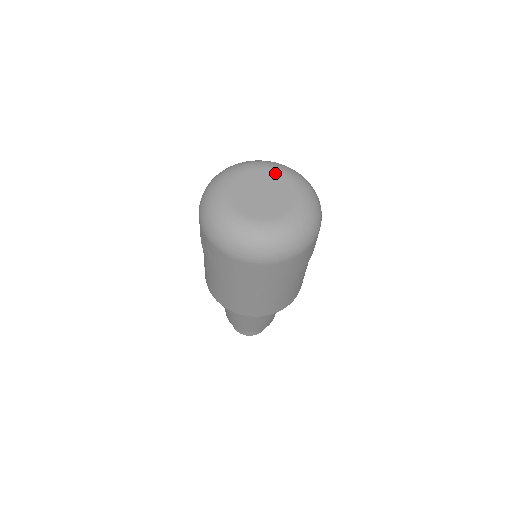
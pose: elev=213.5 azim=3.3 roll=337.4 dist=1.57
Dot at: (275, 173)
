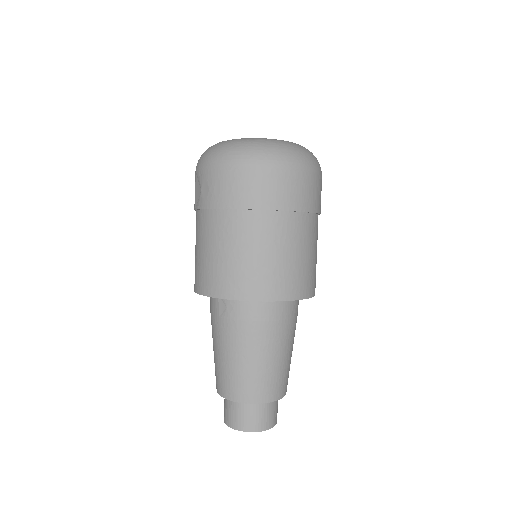
Dot at: occluded
